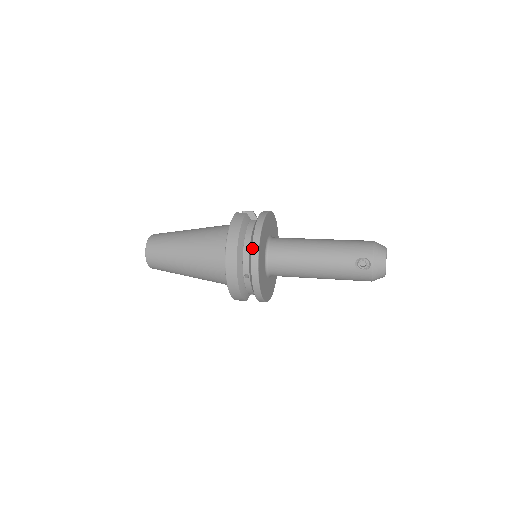
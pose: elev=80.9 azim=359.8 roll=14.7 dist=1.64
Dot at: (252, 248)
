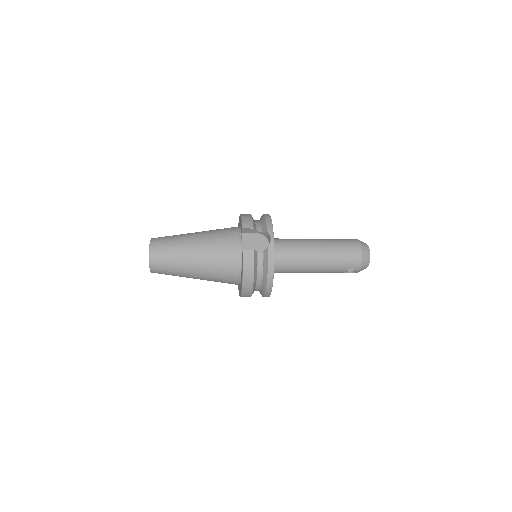
Dot at: (266, 289)
